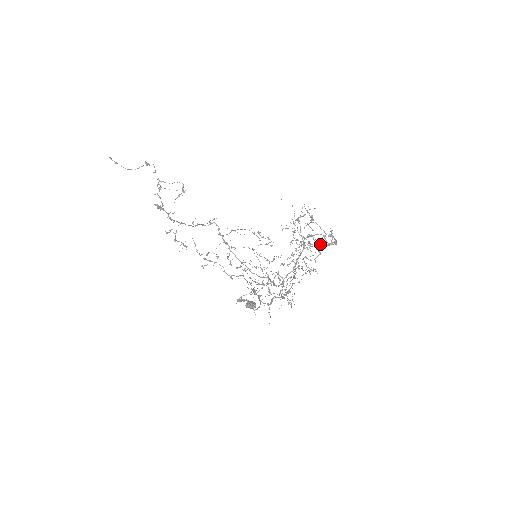
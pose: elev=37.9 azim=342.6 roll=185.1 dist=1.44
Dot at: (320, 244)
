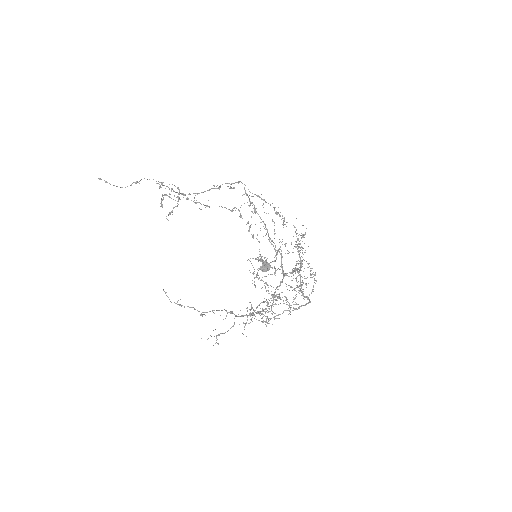
Dot at: (313, 272)
